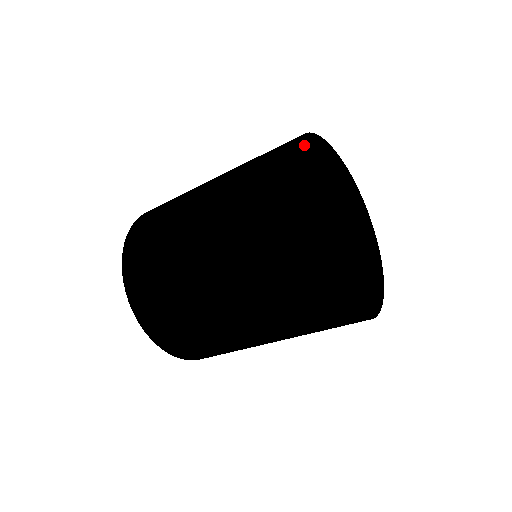
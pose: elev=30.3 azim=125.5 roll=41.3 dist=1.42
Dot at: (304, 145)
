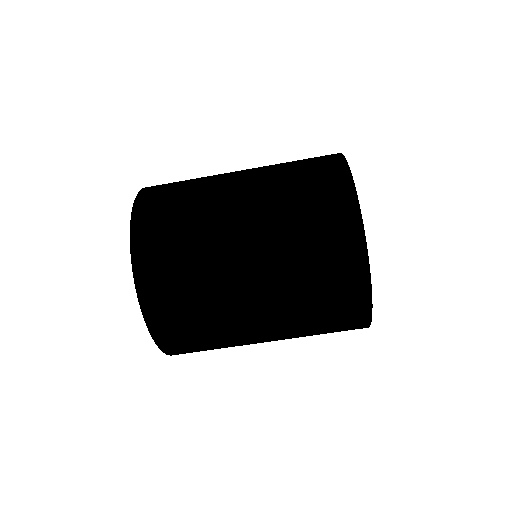
Dot at: occluded
